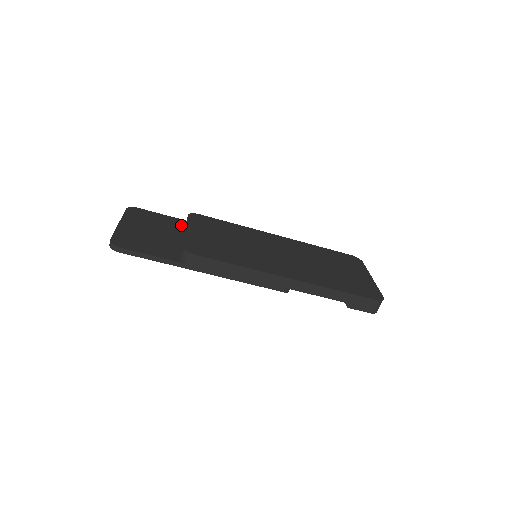
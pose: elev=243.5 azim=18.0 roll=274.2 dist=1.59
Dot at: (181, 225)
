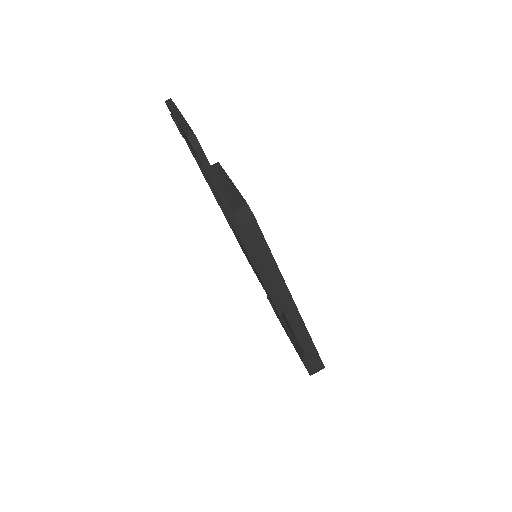
Dot at: occluded
